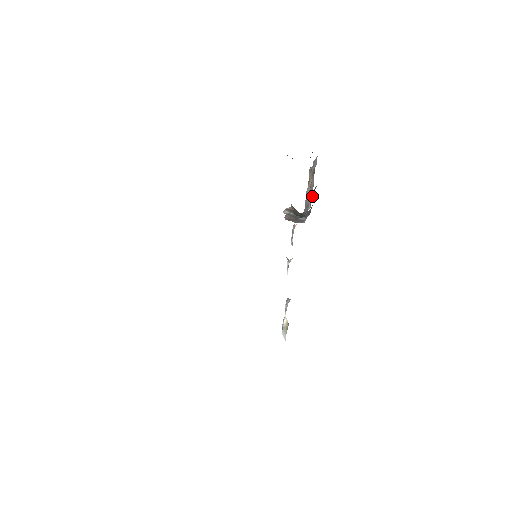
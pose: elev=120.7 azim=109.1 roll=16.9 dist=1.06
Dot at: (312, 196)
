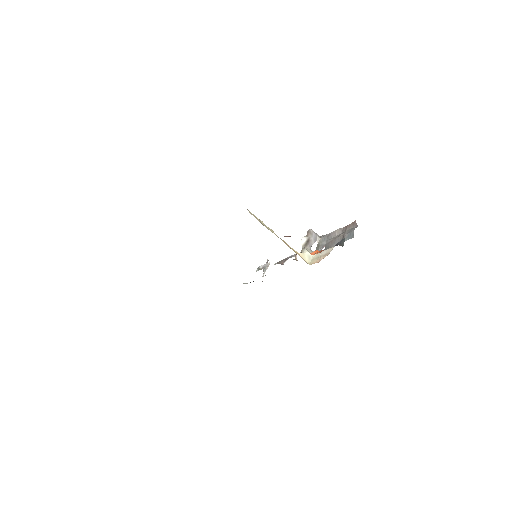
Dot at: (329, 246)
